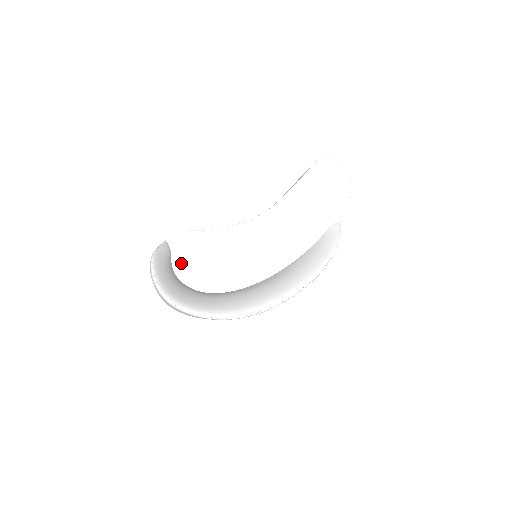
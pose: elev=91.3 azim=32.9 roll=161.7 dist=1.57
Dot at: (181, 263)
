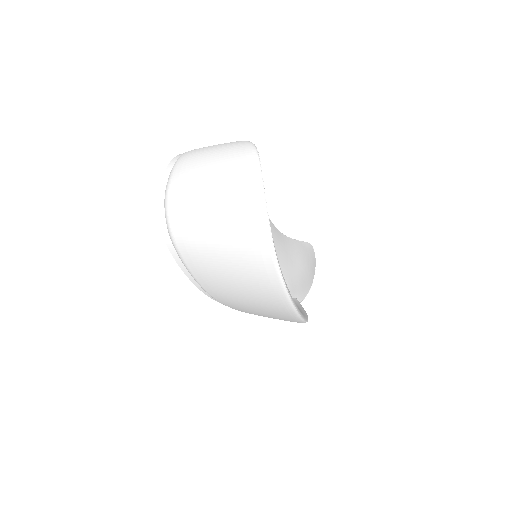
Dot at: occluded
